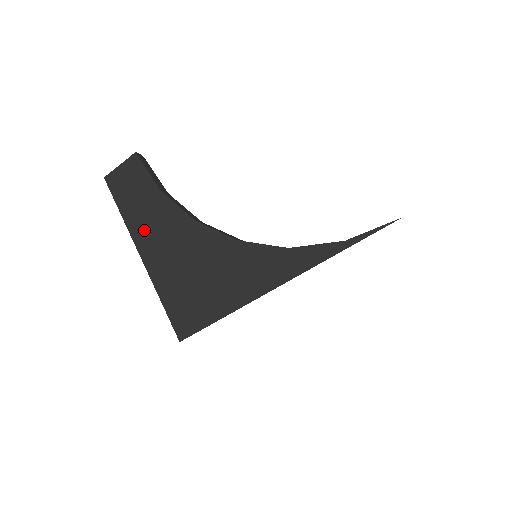
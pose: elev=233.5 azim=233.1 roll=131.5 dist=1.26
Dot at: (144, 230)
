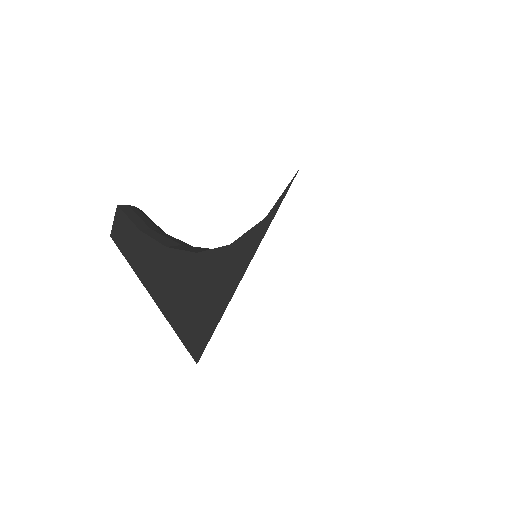
Dot at: (144, 270)
